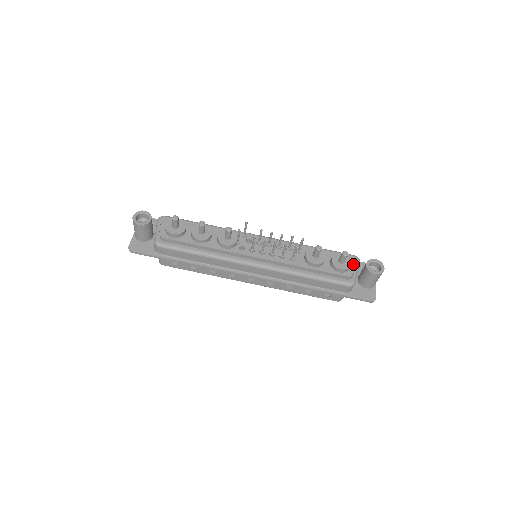
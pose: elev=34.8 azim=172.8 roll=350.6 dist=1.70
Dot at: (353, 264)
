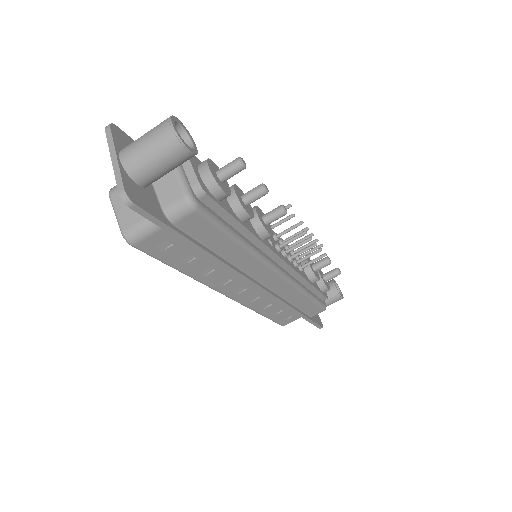
Dot at: occluded
